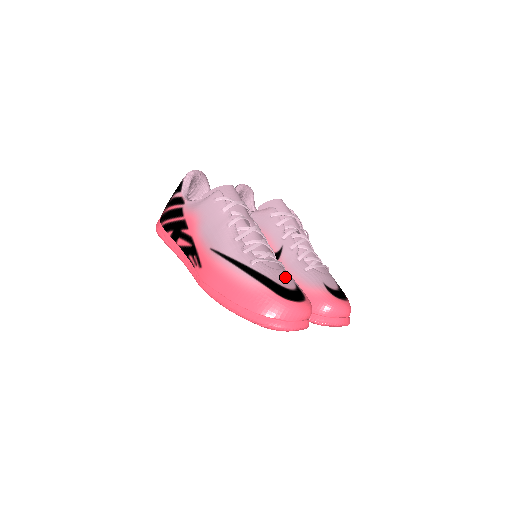
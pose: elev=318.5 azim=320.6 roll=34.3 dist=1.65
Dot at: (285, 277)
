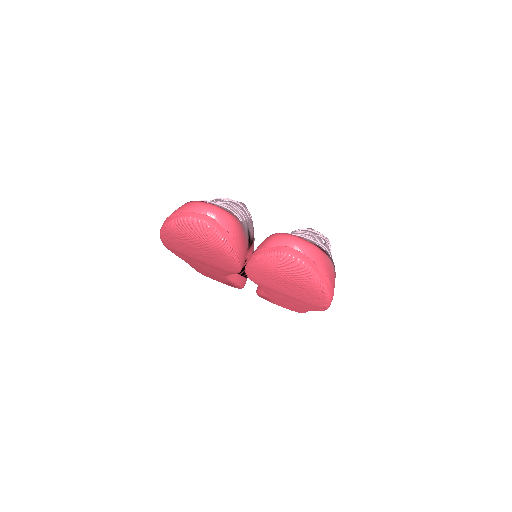
Dot at: occluded
